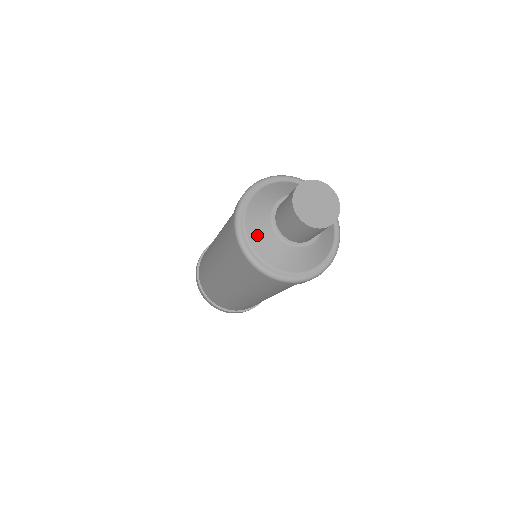
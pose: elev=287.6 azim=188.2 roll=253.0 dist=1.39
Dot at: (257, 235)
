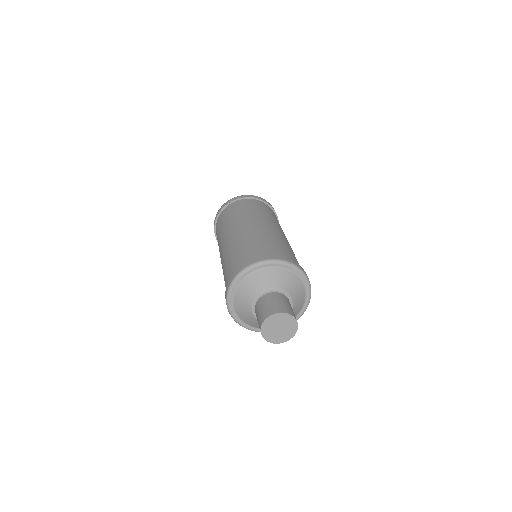
Dot at: (245, 318)
